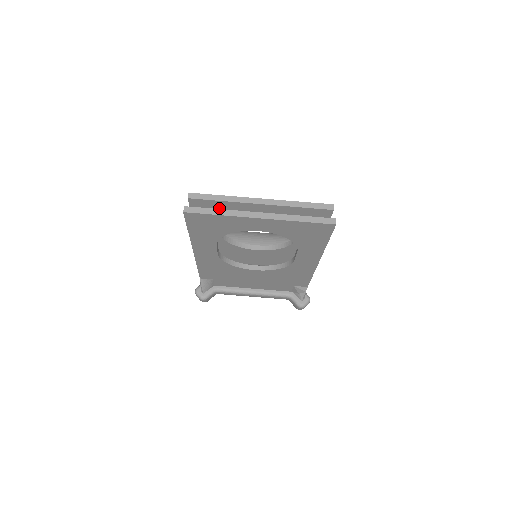
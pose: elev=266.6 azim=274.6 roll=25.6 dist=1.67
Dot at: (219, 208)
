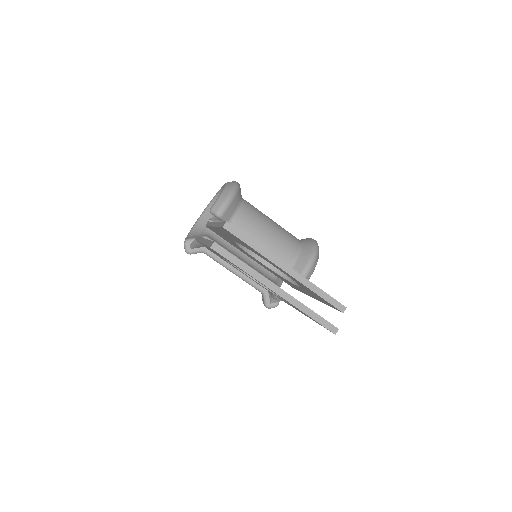
Dot at: (246, 245)
